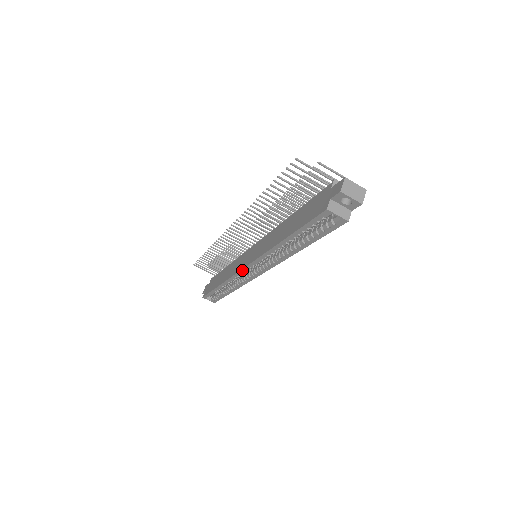
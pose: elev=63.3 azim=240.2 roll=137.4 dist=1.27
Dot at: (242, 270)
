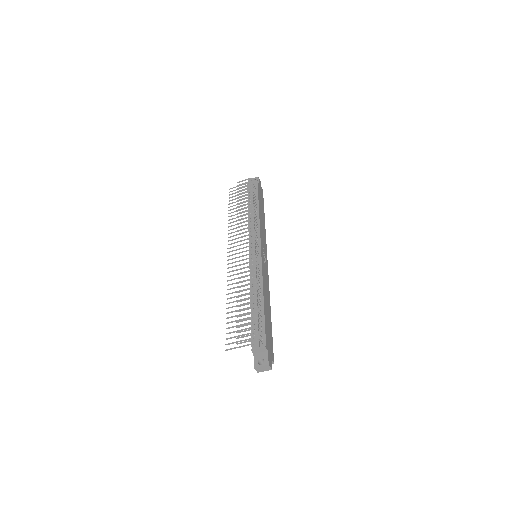
Dot at: occluded
